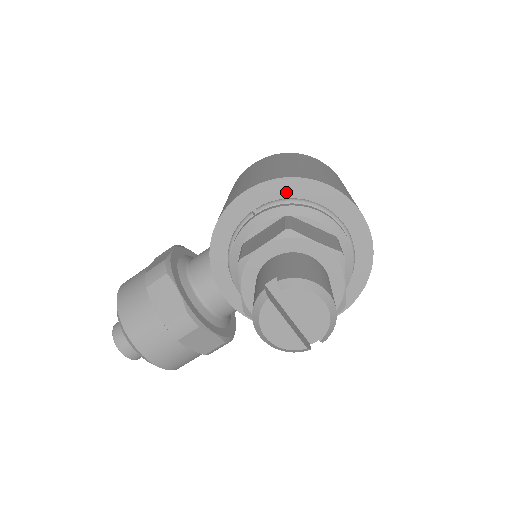
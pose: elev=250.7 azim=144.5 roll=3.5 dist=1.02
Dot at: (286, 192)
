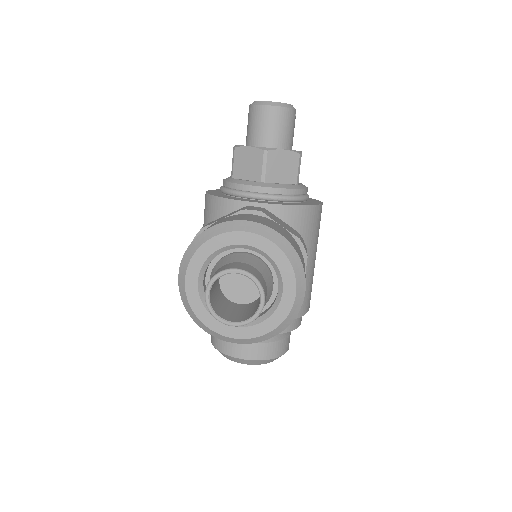
Dot at: occluded
